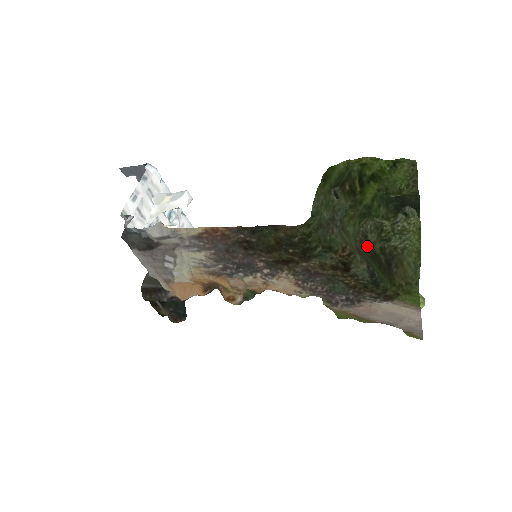
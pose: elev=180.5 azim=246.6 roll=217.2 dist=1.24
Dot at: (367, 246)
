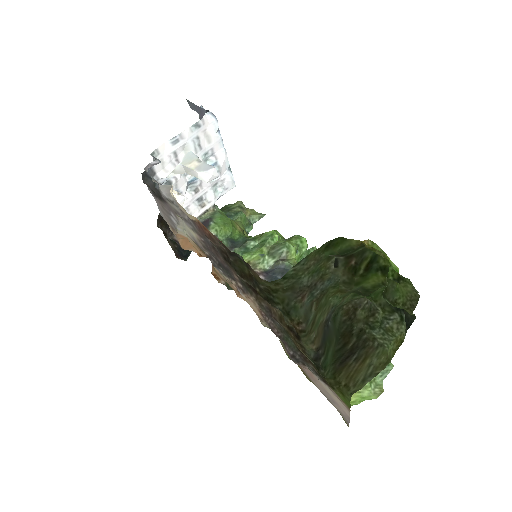
Dot at: (350, 319)
